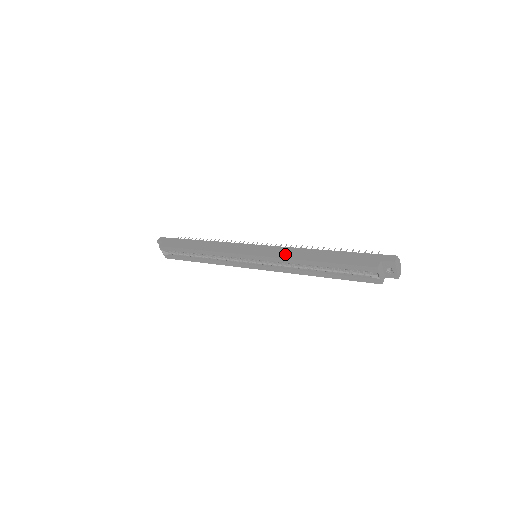
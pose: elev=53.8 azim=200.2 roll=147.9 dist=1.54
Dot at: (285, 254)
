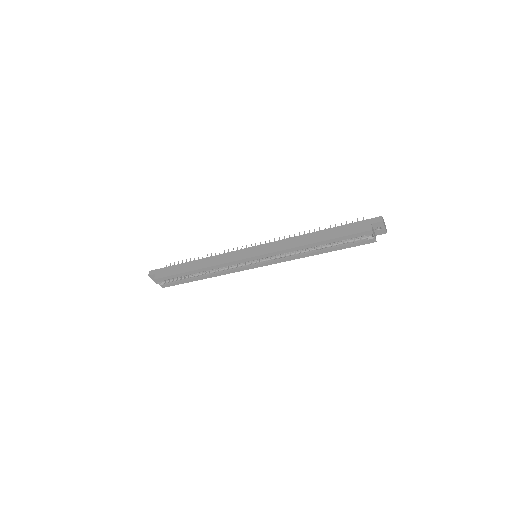
Dot at: (286, 245)
